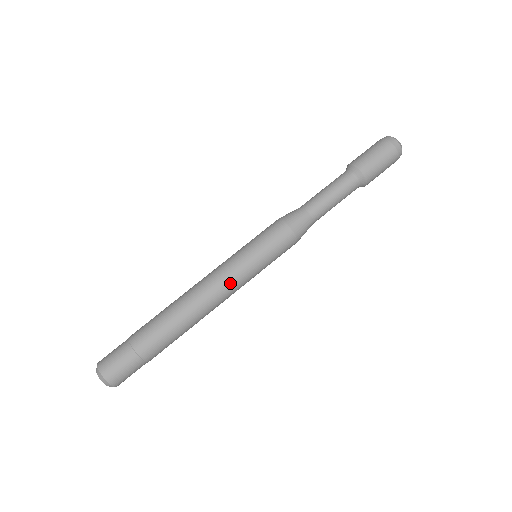
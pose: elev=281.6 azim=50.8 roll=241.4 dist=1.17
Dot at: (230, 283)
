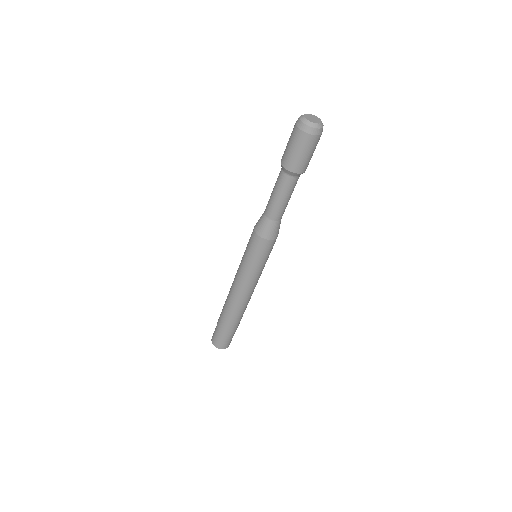
Dot at: (254, 284)
